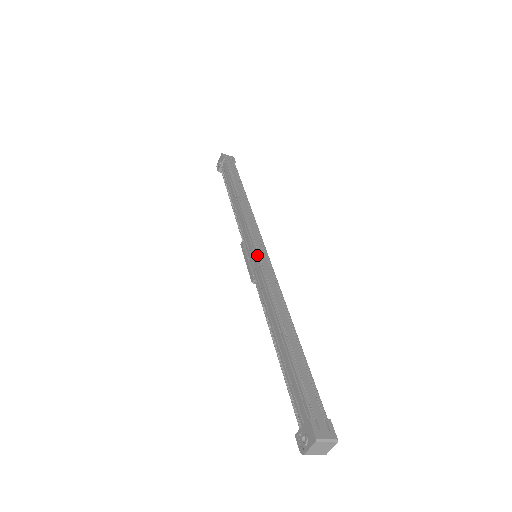
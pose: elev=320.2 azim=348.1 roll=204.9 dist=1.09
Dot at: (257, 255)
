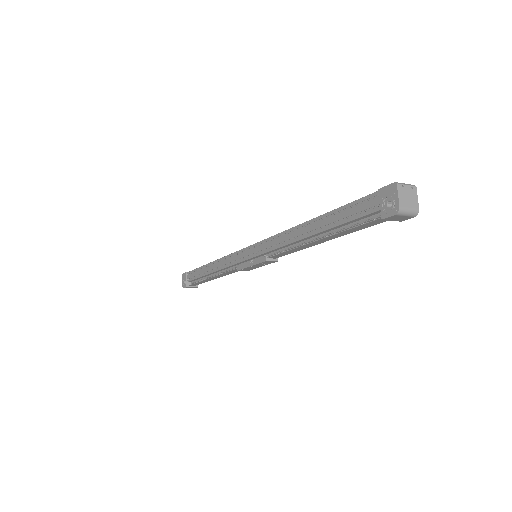
Dot at: (256, 243)
